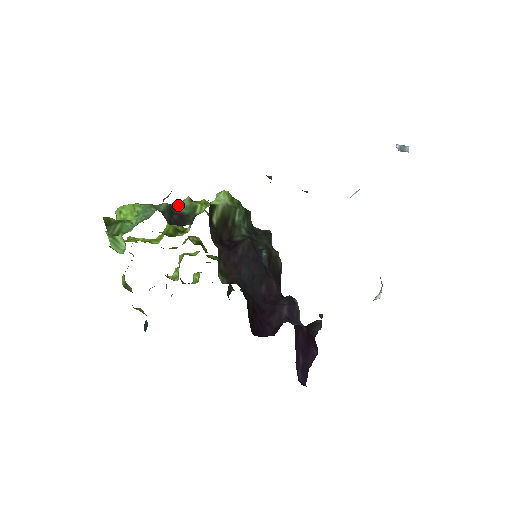
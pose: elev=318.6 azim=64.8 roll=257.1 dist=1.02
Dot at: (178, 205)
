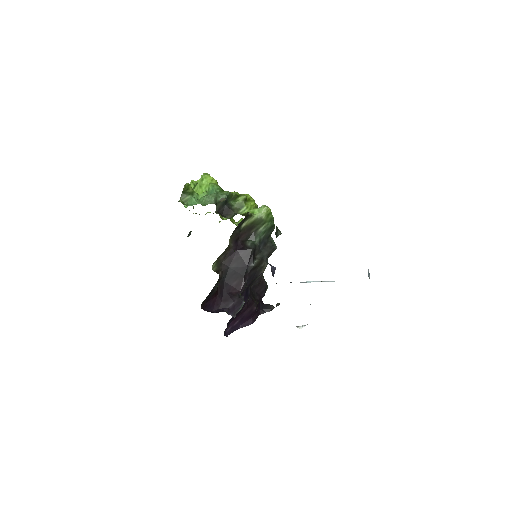
Dot at: (236, 197)
